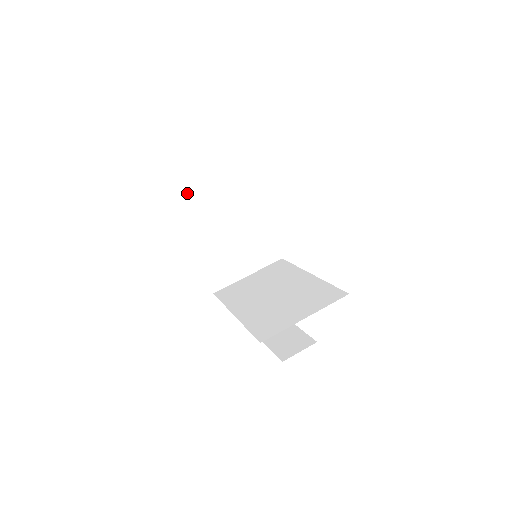
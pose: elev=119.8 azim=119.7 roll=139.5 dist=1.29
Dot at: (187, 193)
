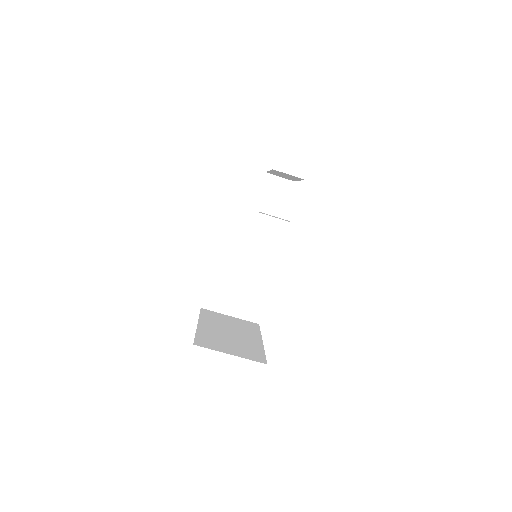
Dot at: occluded
